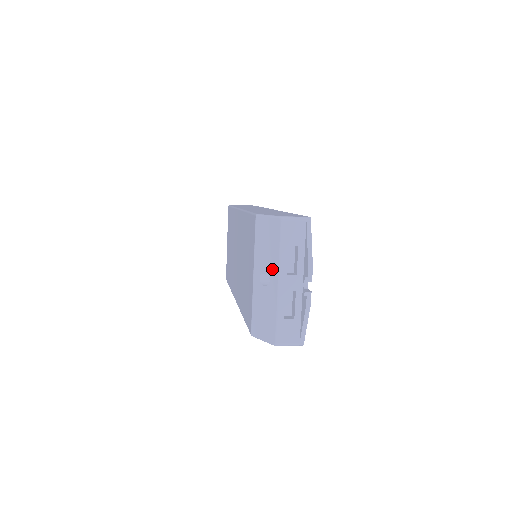
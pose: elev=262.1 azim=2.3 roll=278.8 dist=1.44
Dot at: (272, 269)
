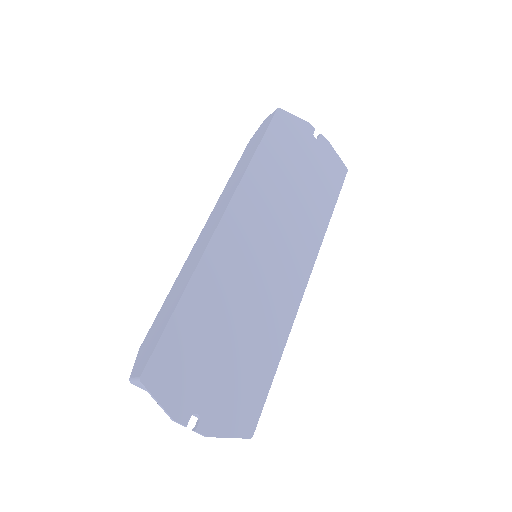
Dot at: occluded
